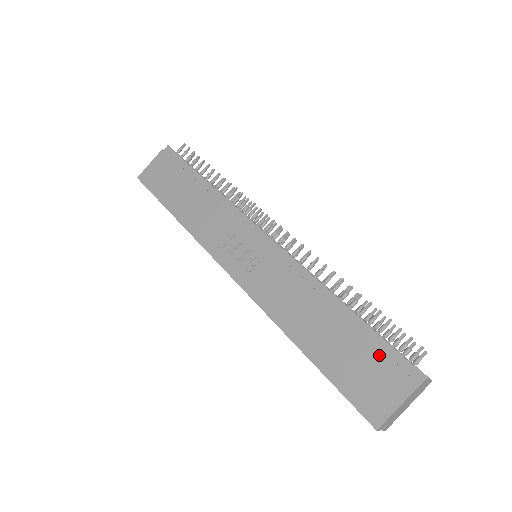
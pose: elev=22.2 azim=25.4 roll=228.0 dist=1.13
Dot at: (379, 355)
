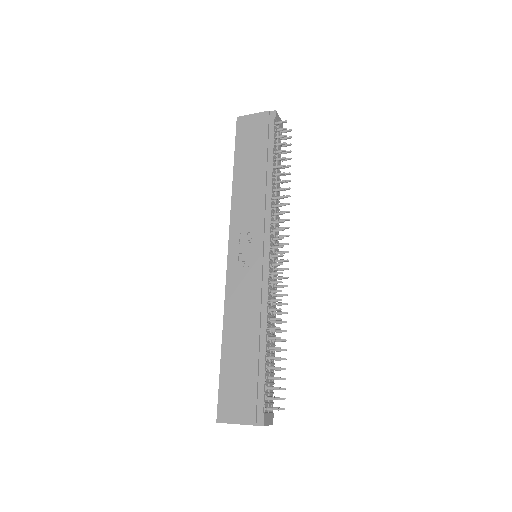
Dot at: (253, 390)
